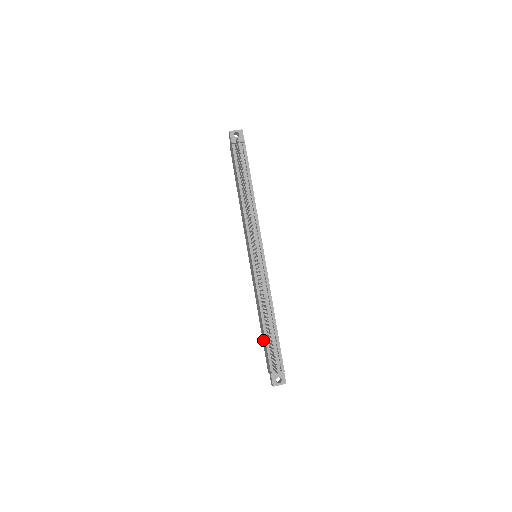
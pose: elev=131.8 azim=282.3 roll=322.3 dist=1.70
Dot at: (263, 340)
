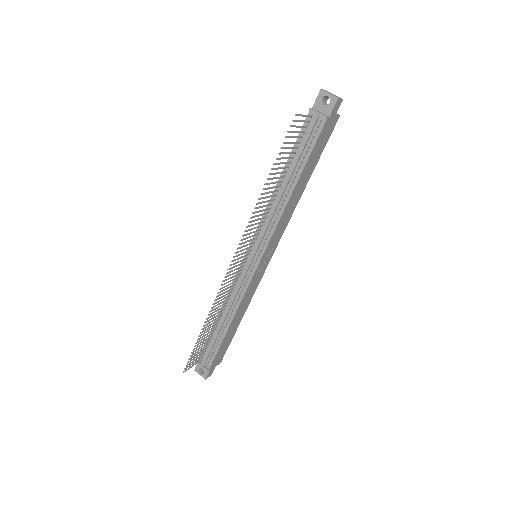
Dot at: occluded
